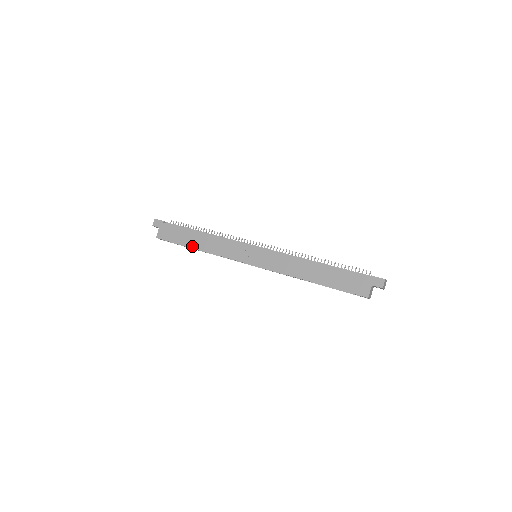
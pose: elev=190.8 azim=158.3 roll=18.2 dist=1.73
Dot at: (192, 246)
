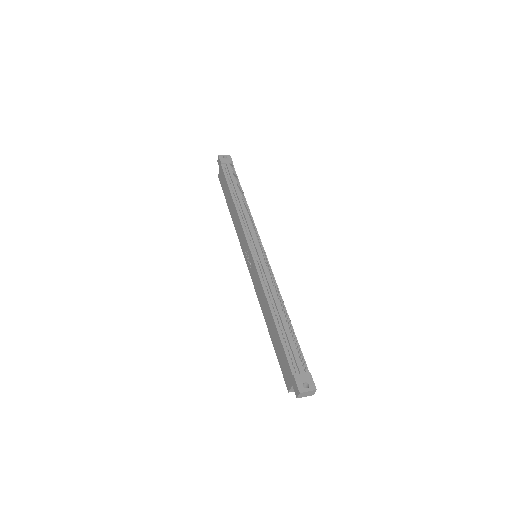
Dot at: (228, 207)
